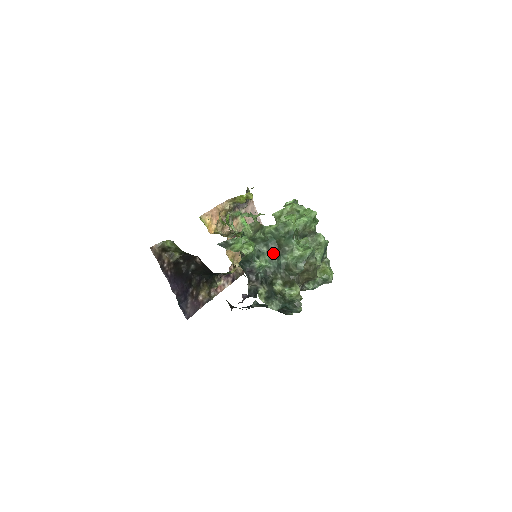
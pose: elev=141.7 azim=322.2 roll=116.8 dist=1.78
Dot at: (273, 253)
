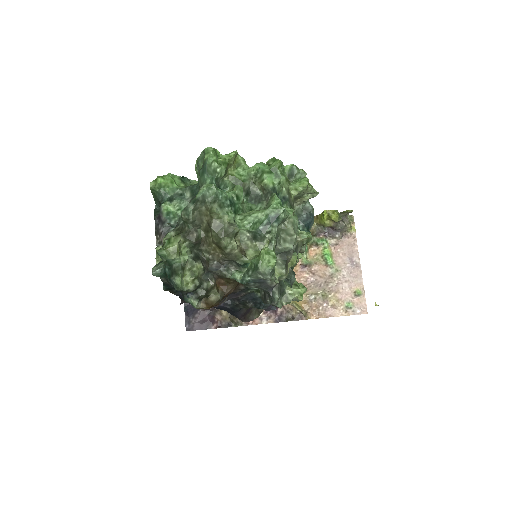
Dot at: occluded
